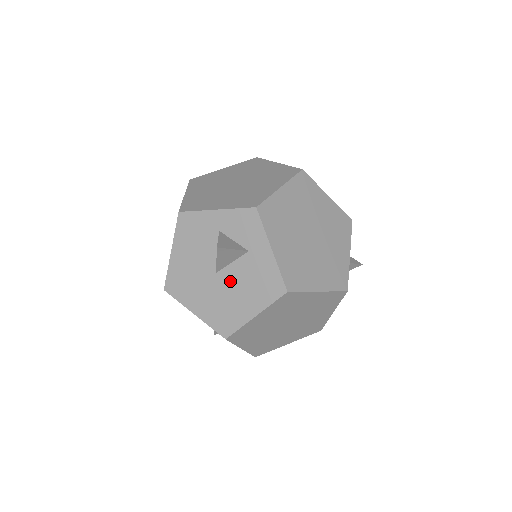
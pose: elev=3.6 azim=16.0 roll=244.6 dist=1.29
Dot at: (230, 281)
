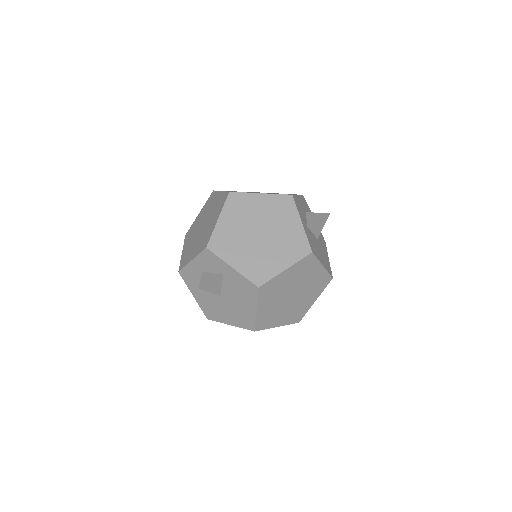
Dot at: (229, 297)
